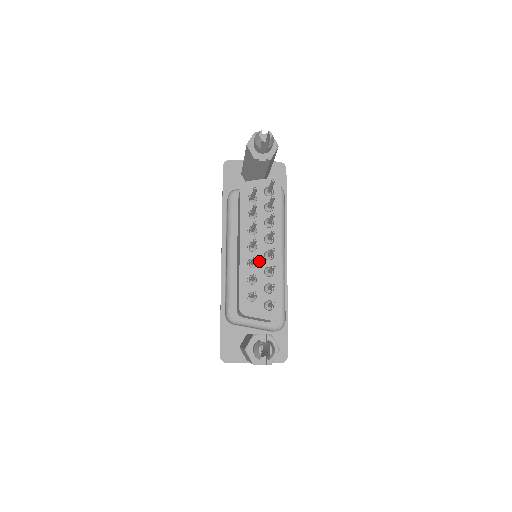
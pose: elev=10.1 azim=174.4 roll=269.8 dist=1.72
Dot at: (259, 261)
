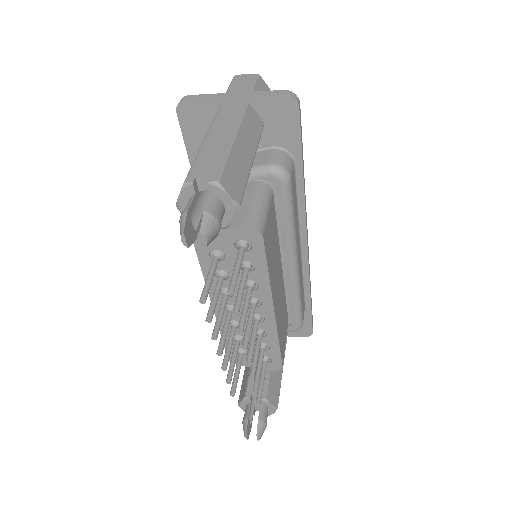
Dot at: occluded
